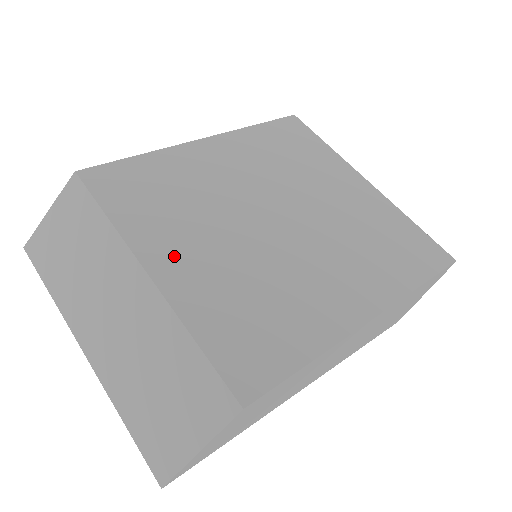
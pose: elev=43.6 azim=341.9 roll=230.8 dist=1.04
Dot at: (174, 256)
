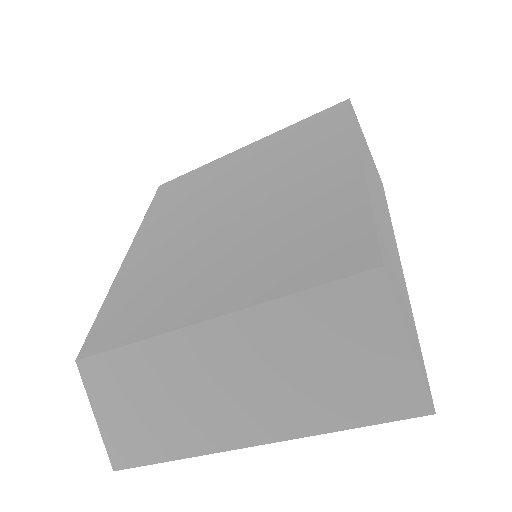
Dot at: (208, 295)
